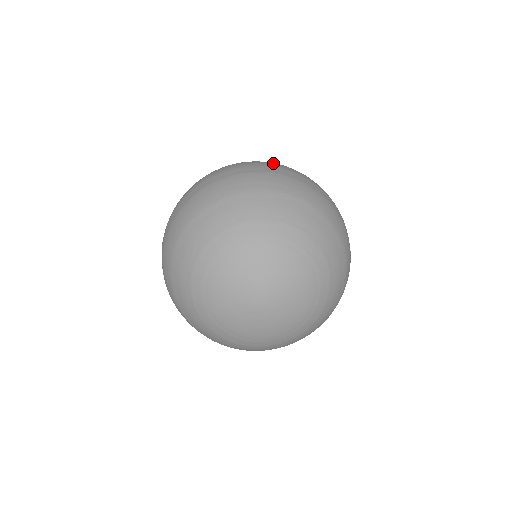
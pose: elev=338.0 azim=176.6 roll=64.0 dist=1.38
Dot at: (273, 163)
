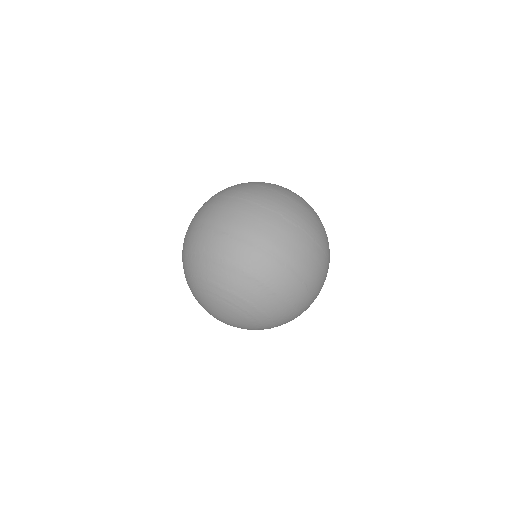
Dot at: (264, 222)
